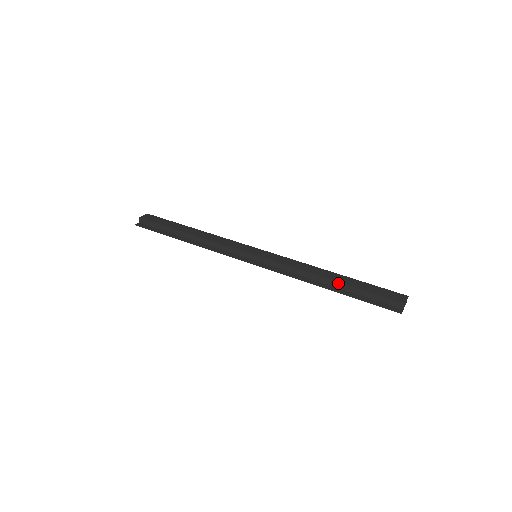
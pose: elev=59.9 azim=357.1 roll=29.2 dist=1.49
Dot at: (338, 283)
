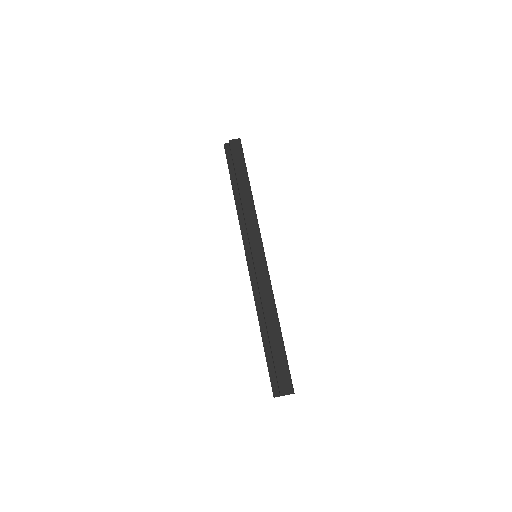
Dot at: (268, 336)
